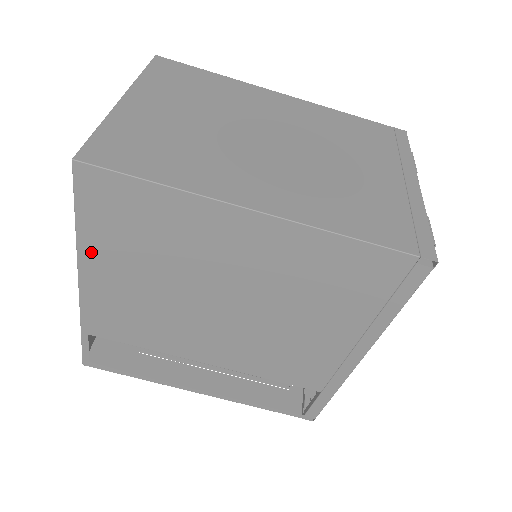
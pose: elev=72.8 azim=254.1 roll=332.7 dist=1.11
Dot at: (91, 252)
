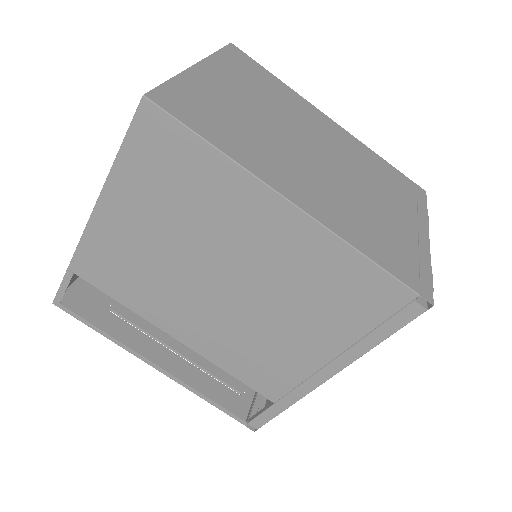
Dot at: (117, 191)
